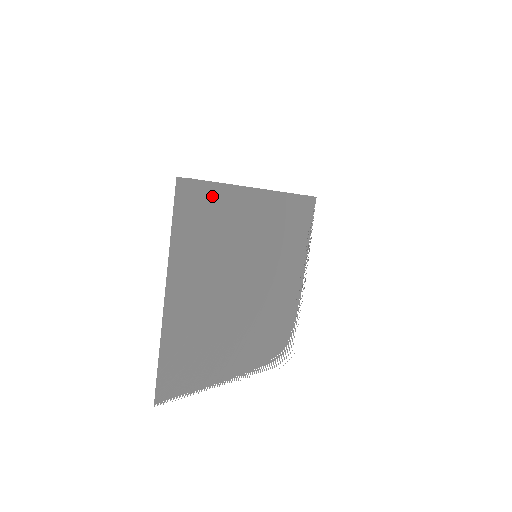
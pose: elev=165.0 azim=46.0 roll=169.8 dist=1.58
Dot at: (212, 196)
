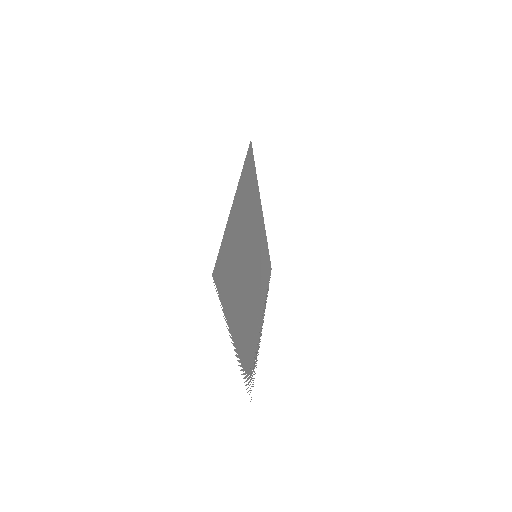
Dot at: (254, 178)
